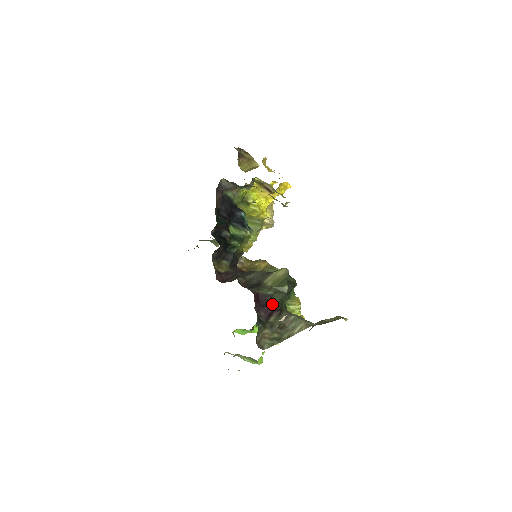
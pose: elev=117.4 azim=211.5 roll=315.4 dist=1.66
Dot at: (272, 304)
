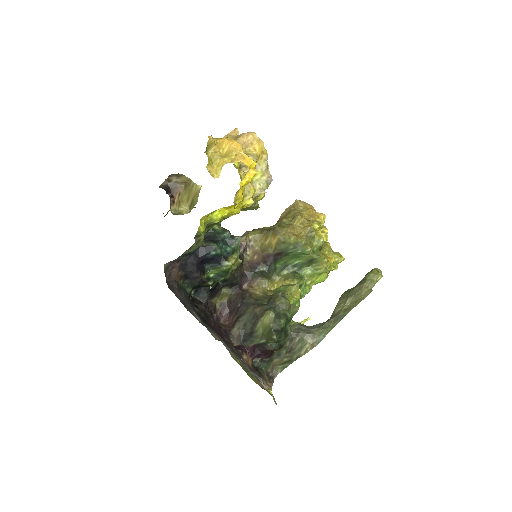
Dot at: (268, 349)
